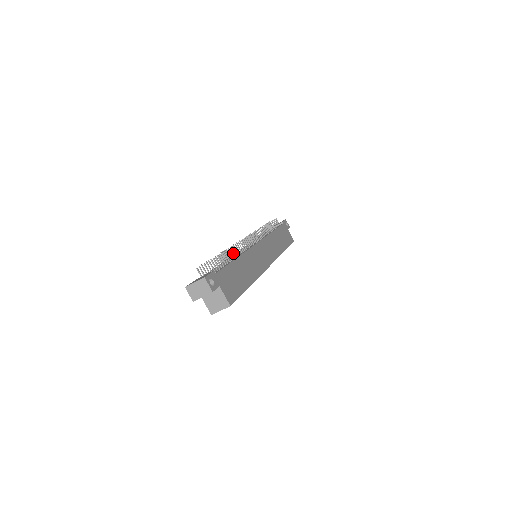
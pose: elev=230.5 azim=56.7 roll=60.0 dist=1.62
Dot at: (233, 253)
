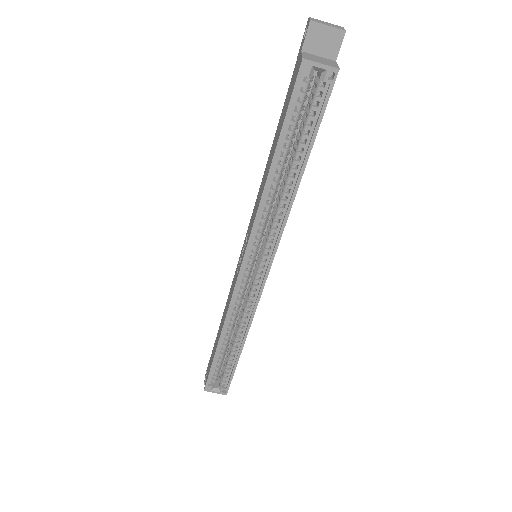
Dot at: occluded
